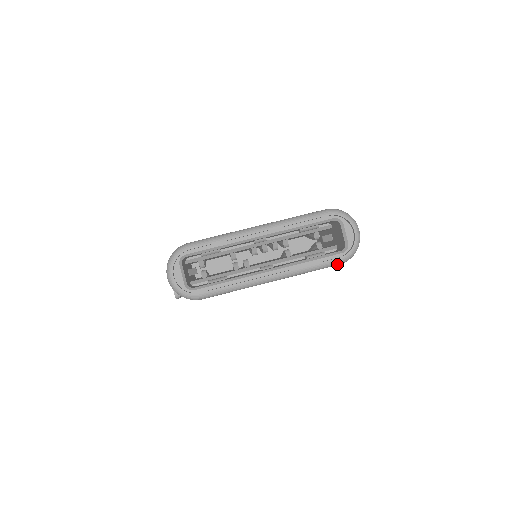
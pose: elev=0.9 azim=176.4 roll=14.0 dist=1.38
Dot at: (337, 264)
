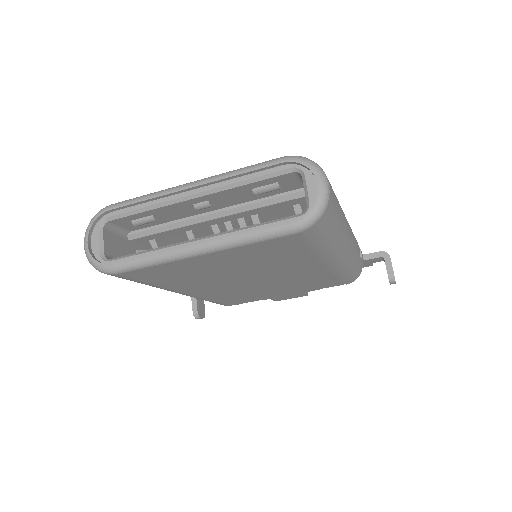
Dot at: (290, 232)
